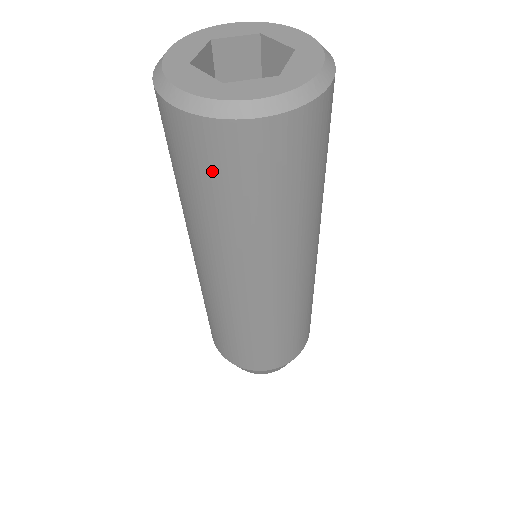
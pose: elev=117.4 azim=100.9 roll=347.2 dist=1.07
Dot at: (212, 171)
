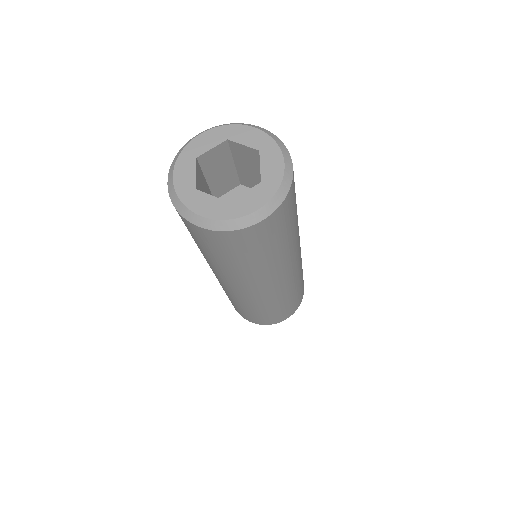
Dot at: (235, 250)
